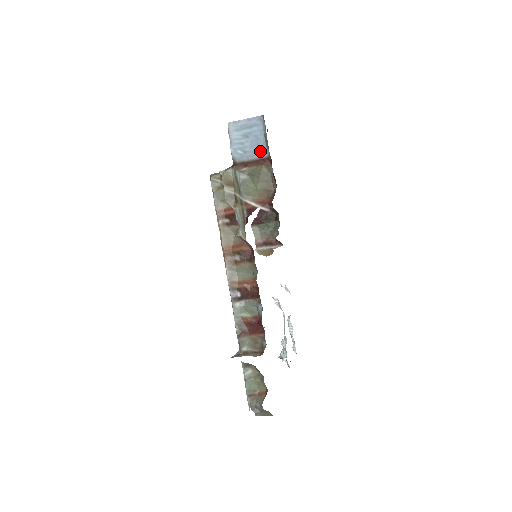
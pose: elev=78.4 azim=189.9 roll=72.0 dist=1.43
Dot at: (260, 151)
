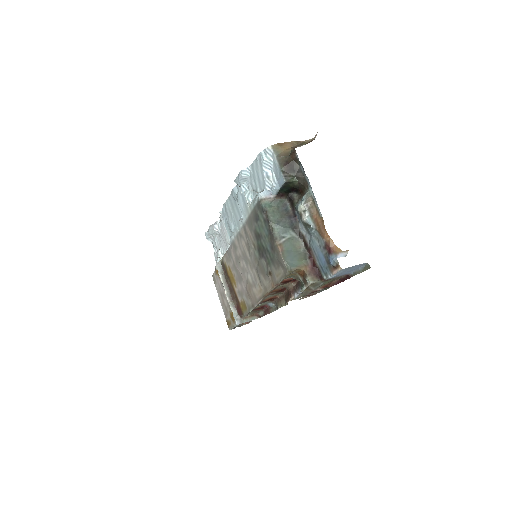
Dot at: (347, 273)
